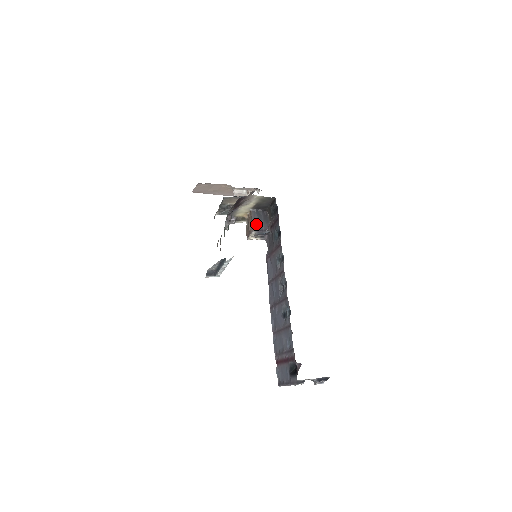
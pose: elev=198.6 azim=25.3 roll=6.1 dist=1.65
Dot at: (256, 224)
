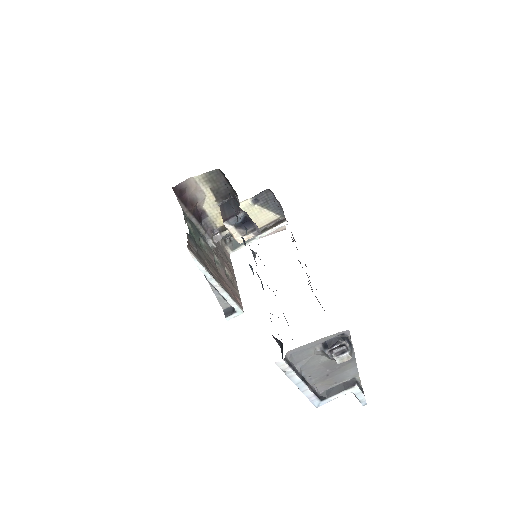
Dot at: (226, 214)
